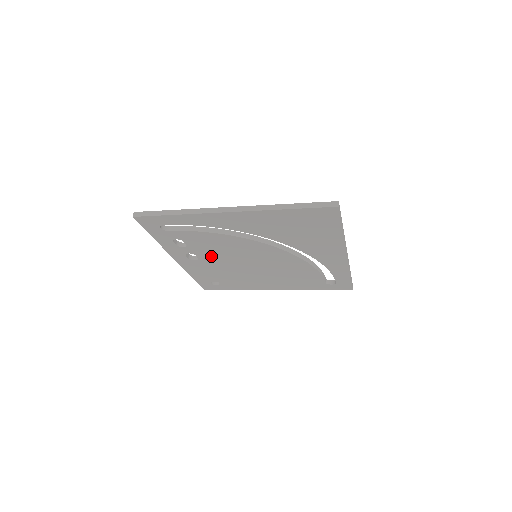
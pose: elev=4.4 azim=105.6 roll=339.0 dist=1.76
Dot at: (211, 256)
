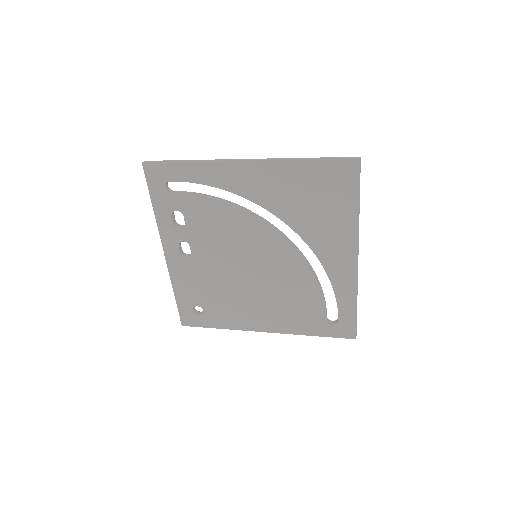
Dot at: (206, 249)
